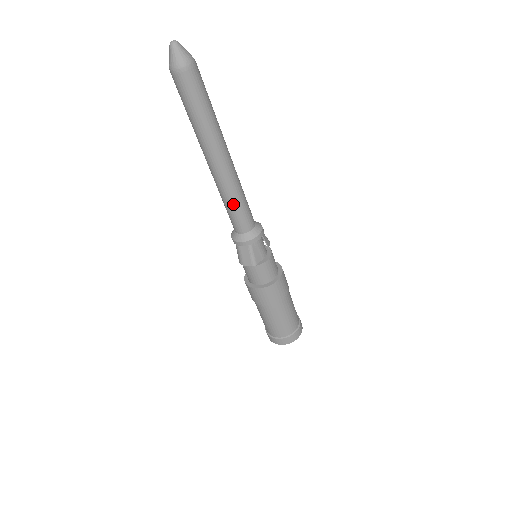
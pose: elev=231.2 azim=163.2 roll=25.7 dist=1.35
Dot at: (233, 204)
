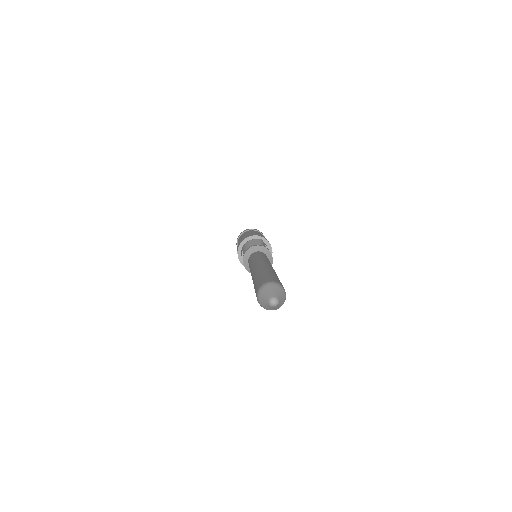
Dot at: occluded
